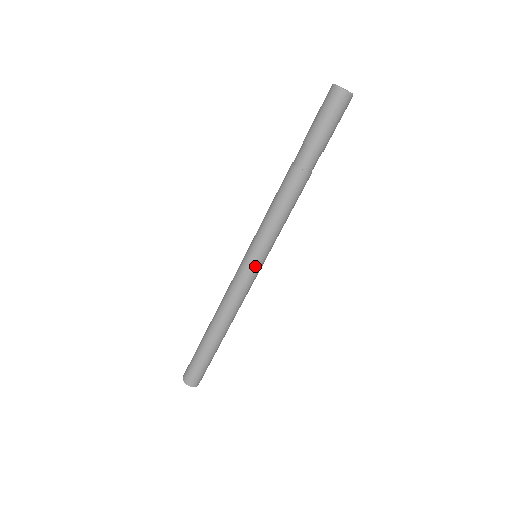
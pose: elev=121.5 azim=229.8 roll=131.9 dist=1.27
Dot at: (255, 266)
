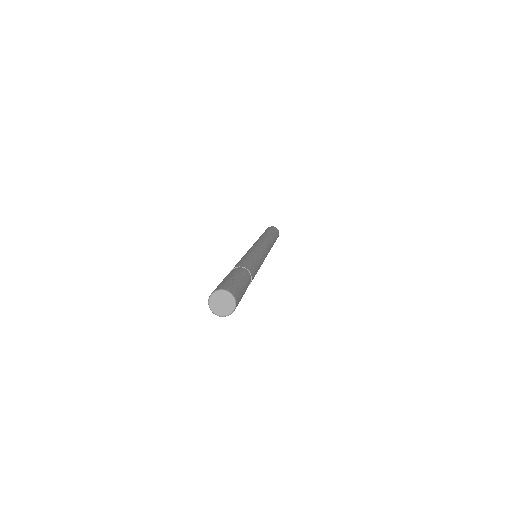
Dot at: occluded
